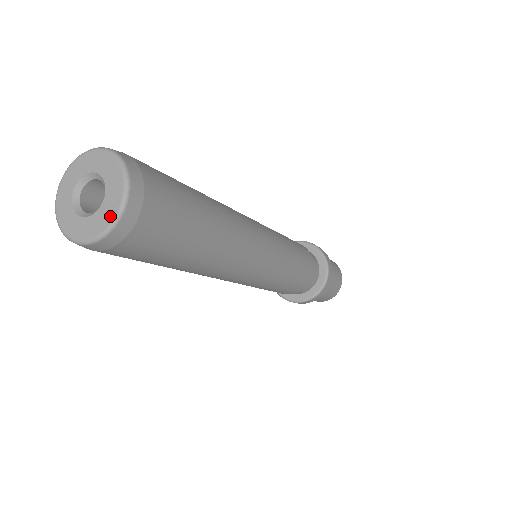
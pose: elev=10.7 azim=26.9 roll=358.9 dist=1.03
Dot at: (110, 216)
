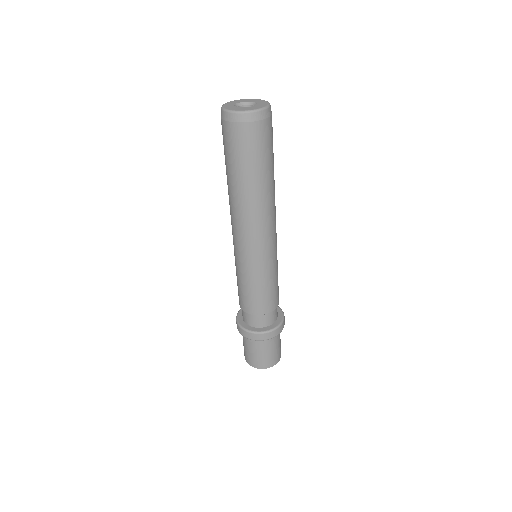
Dot at: (256, 108)
